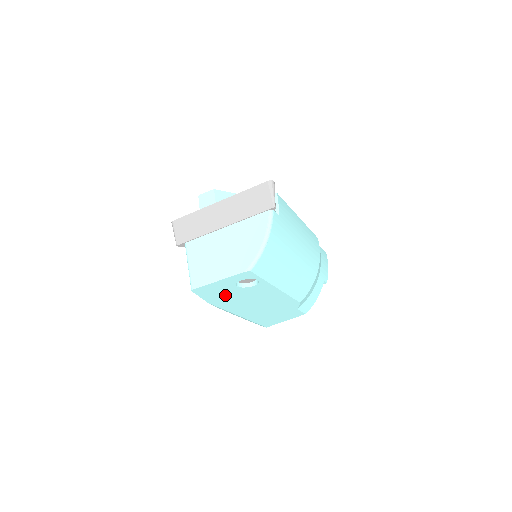
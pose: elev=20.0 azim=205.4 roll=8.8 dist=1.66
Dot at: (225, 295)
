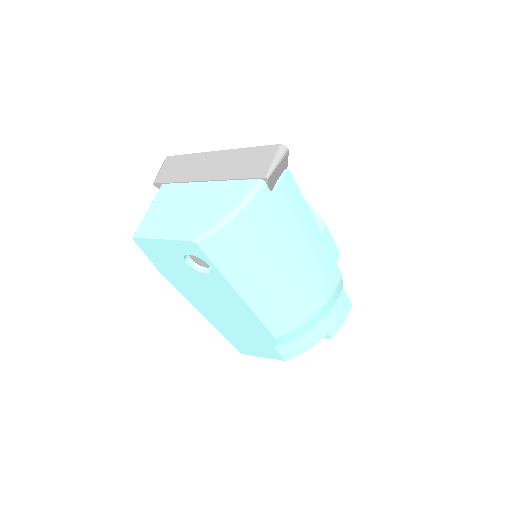
Dot at: (176, 270)
